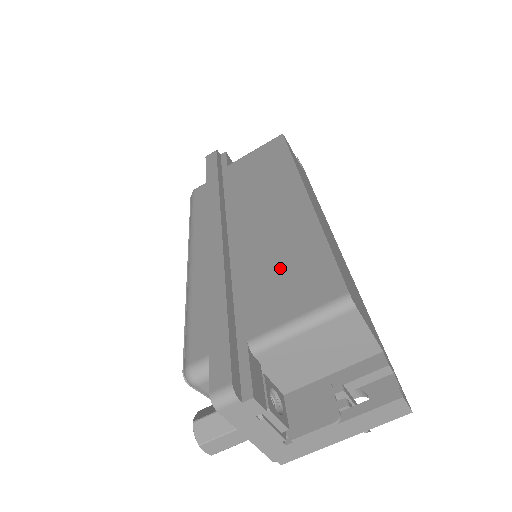
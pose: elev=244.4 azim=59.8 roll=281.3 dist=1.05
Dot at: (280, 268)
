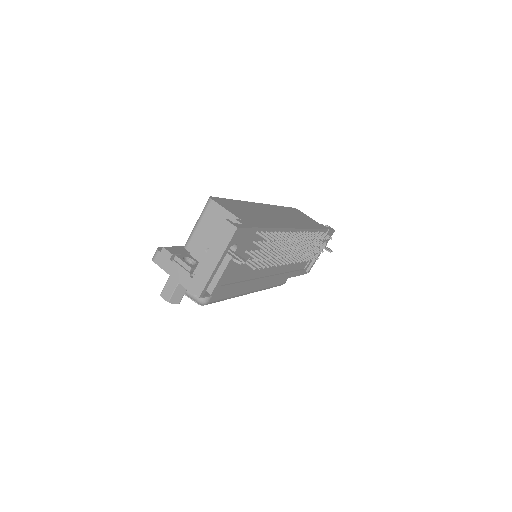
Dot at: occluded
